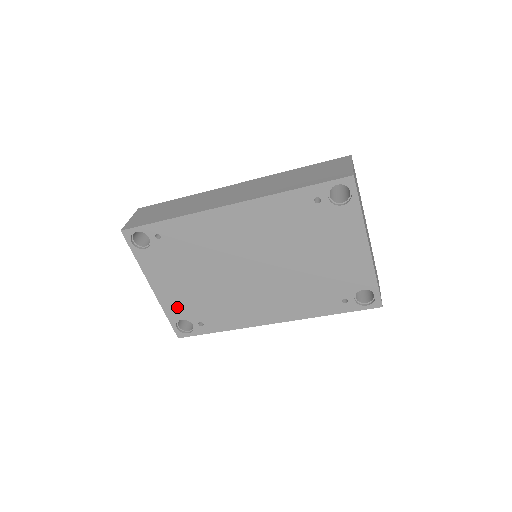
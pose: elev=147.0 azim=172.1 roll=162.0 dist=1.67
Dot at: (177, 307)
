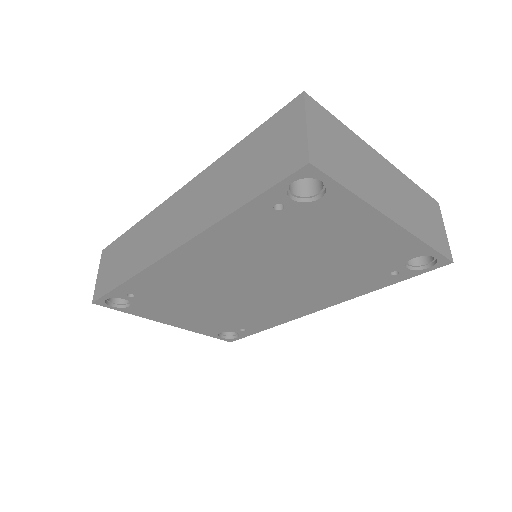
Dot at: (207, 328)
